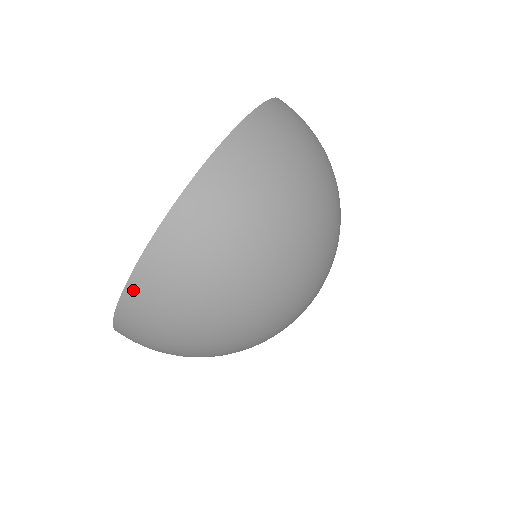
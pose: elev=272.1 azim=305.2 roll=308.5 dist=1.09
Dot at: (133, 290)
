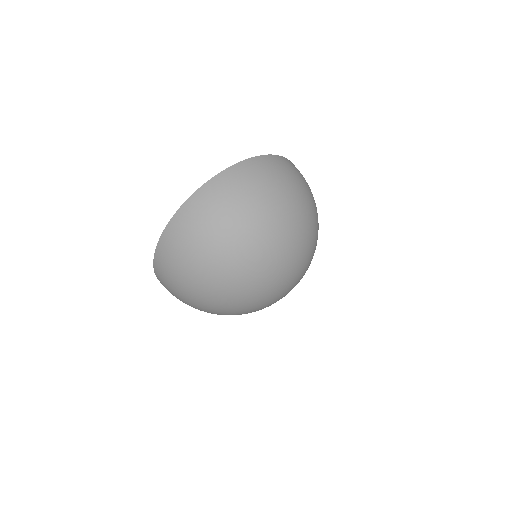
Dot at: (174, 223)
